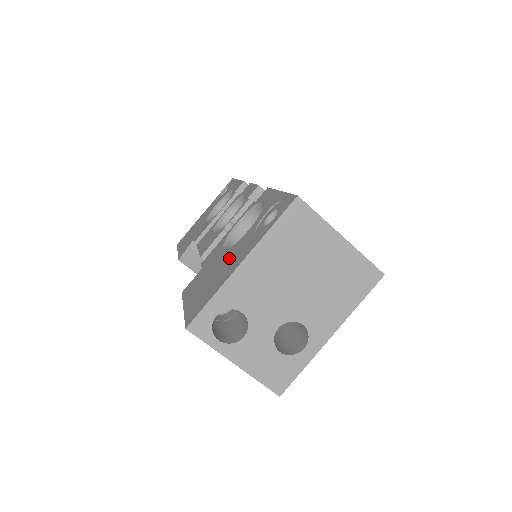
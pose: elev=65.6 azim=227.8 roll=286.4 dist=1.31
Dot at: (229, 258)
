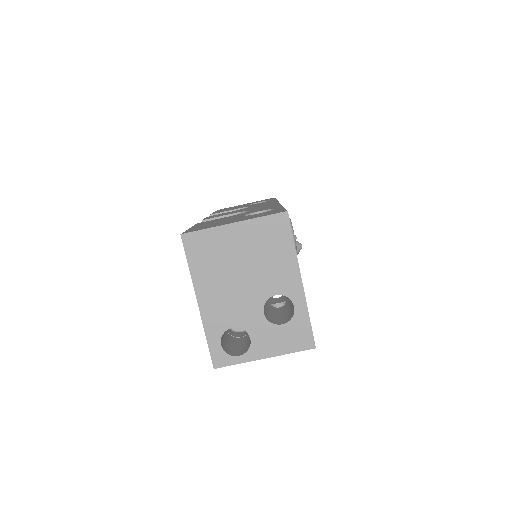
Dot at: occluded
